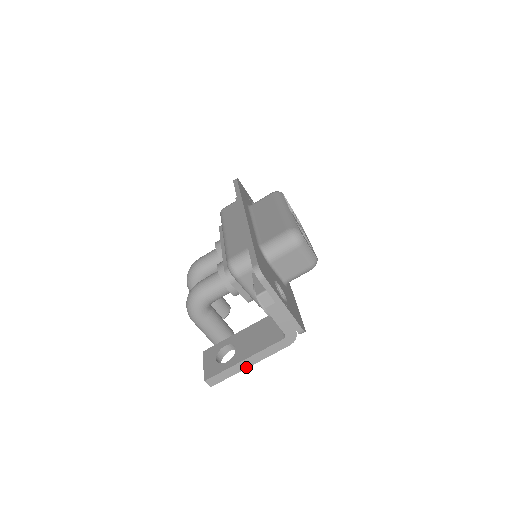
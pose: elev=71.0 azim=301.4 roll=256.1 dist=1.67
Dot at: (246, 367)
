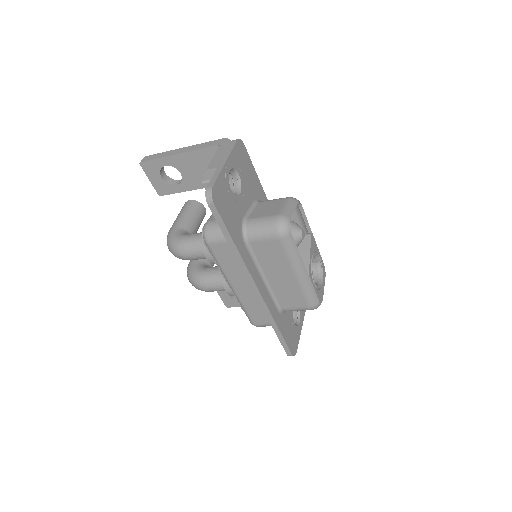
Dot at: occluded
